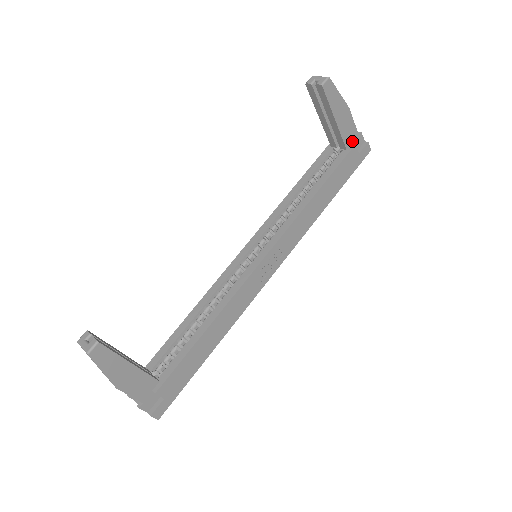
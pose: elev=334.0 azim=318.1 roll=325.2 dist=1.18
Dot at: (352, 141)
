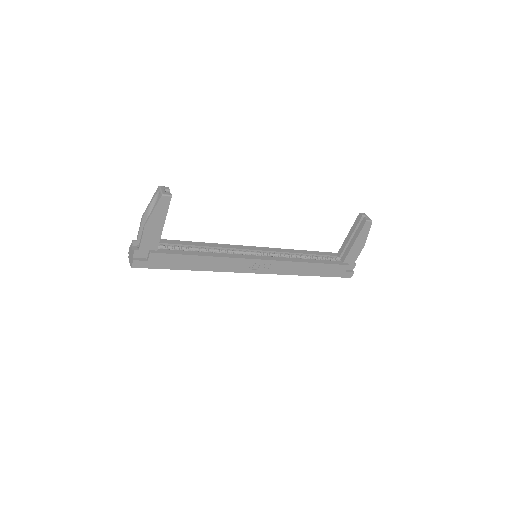
Dot at: (349, 262)
